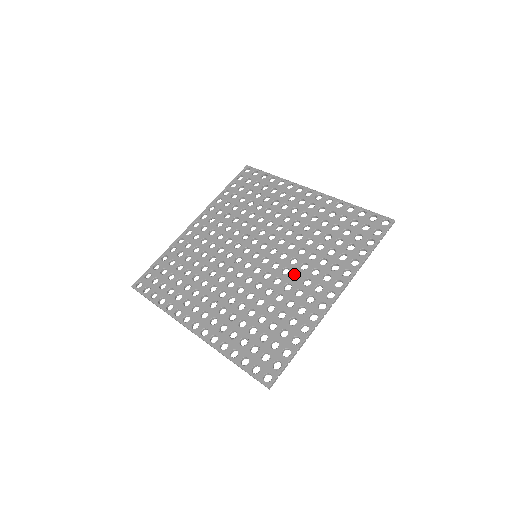
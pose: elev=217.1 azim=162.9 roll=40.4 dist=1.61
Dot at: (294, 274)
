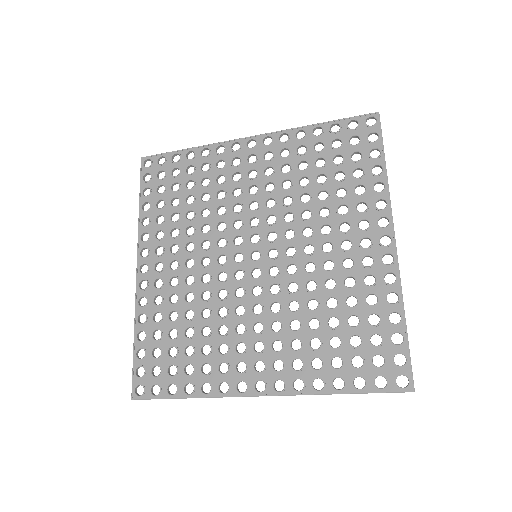
Dot at: (260, 322)
